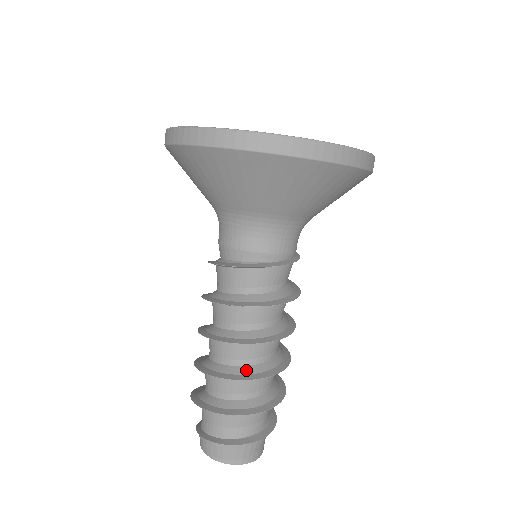
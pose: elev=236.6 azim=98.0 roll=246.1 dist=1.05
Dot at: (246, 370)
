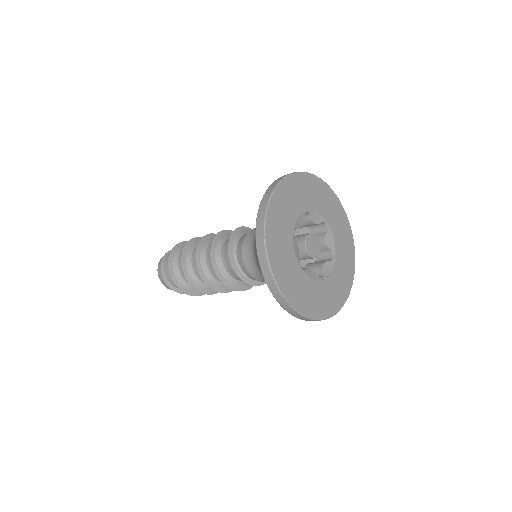
Dot at: (207, 287)
